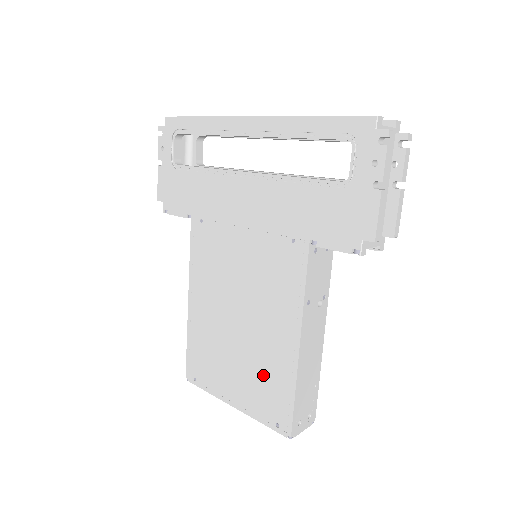
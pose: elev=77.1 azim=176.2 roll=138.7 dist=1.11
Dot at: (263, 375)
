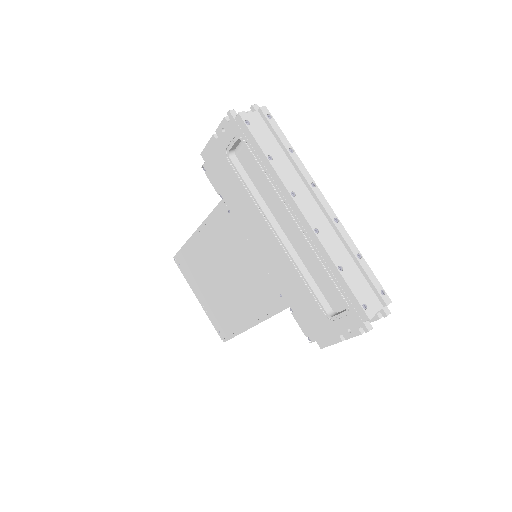
Dot at: (224, 312)
